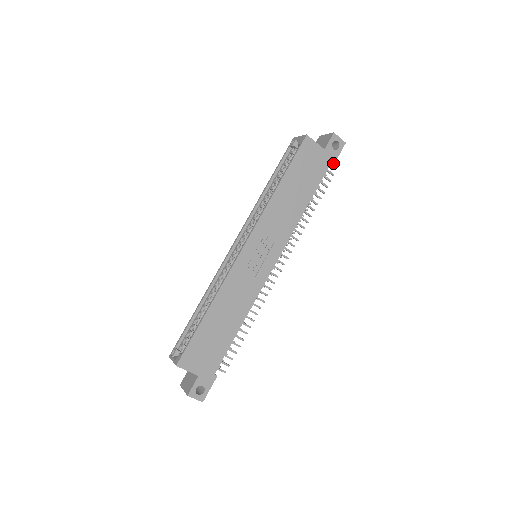
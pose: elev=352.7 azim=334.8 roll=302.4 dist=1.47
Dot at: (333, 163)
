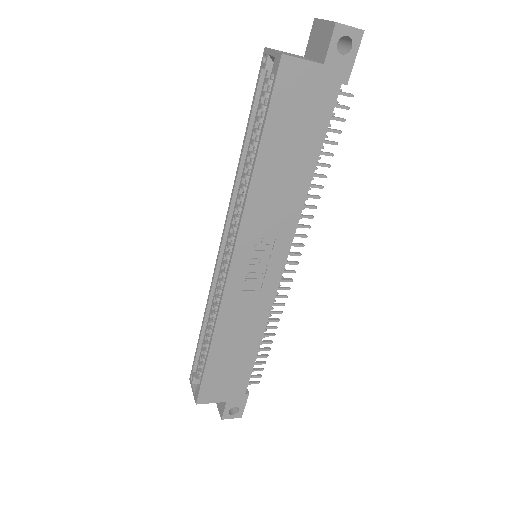
Dot at: (346, 80)
